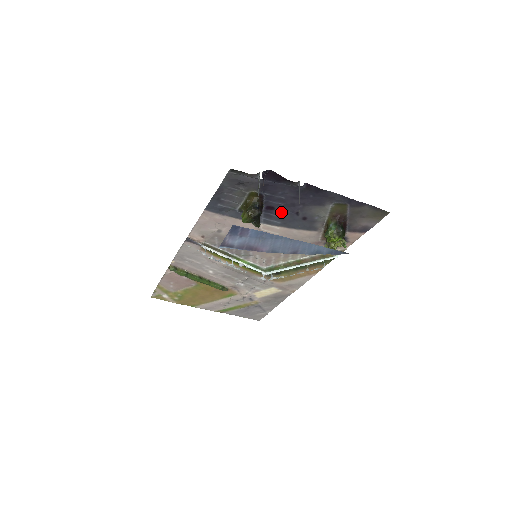
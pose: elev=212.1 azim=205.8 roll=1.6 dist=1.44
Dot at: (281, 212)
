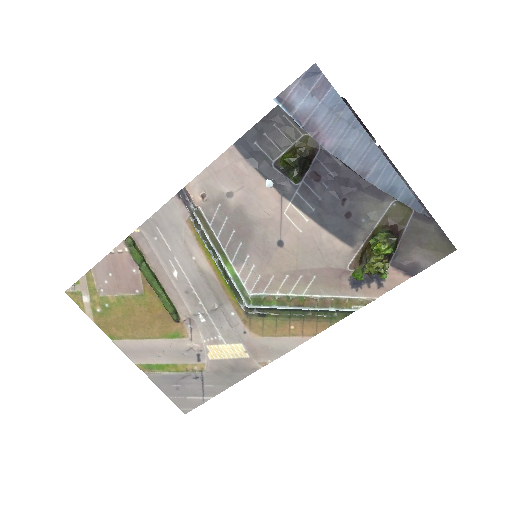
Dot at: (325, 190)
